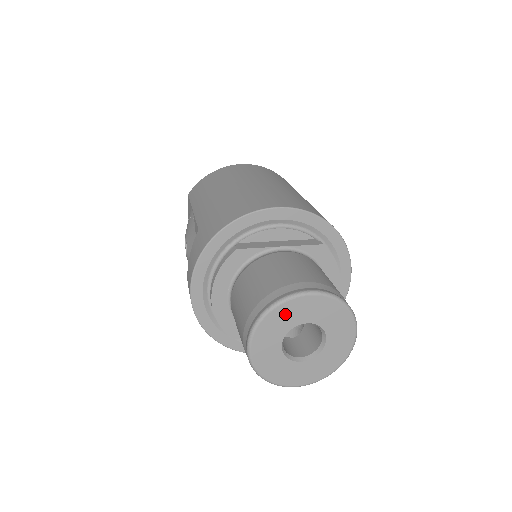
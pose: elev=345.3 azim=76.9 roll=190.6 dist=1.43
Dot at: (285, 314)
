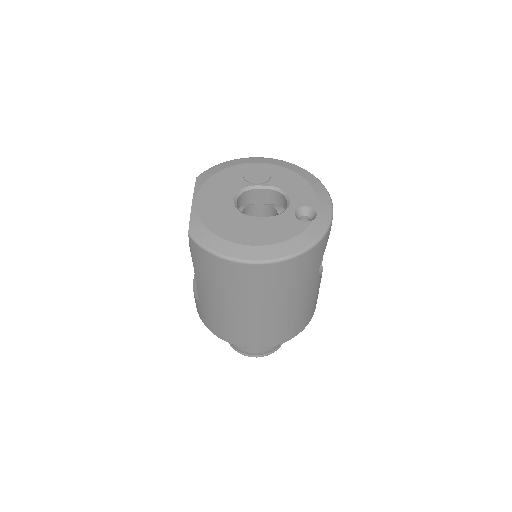
Dot at: occluded
